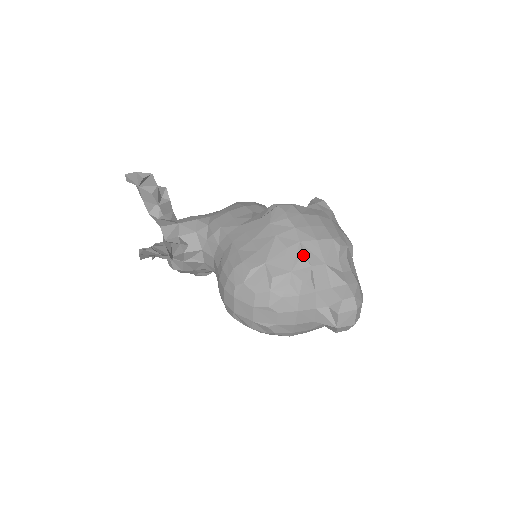
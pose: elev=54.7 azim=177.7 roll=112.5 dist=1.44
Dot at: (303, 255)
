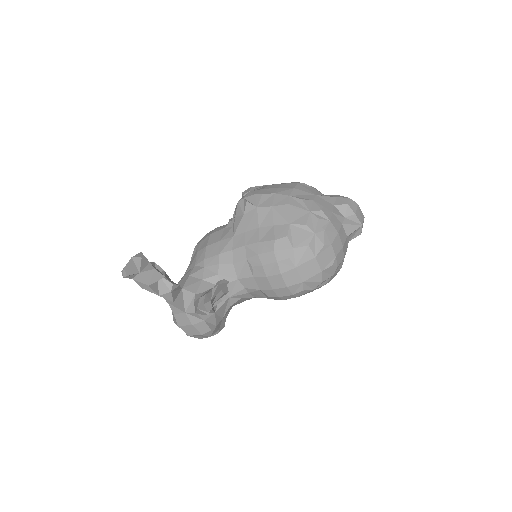
Dot at: (302, 199)
